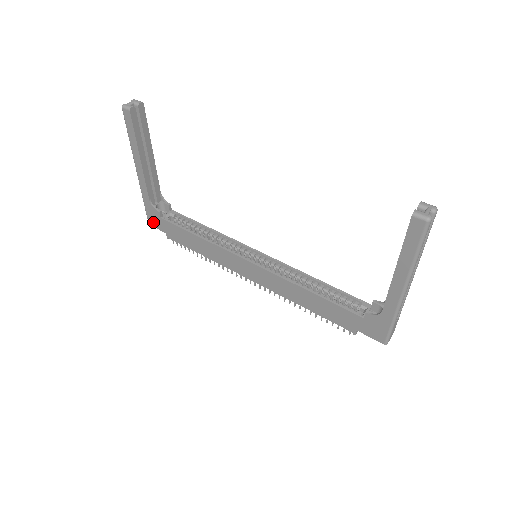
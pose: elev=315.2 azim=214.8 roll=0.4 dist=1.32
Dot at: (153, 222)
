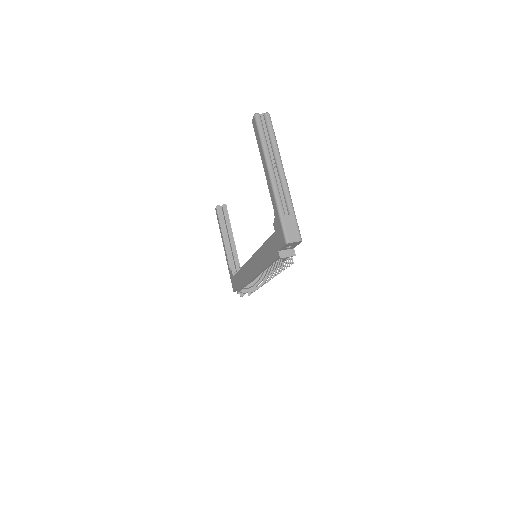
Dot at: (233, 286)
